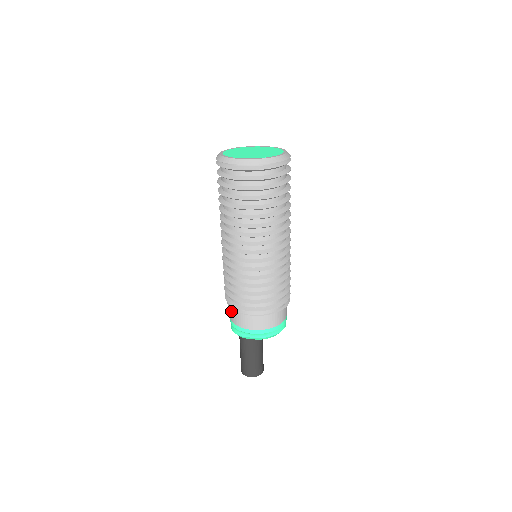
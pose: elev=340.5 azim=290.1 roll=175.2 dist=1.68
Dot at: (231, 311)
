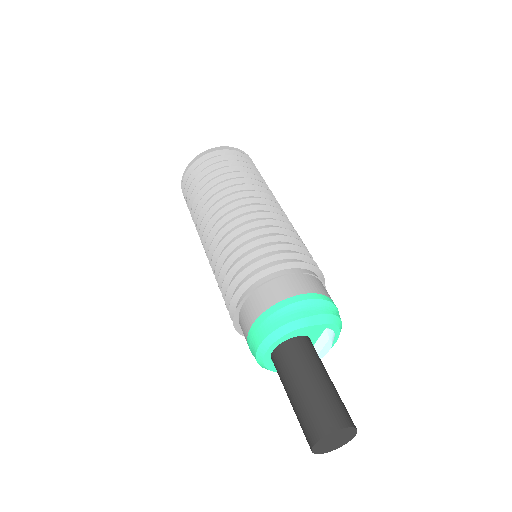
Dot at: (269, 287)
